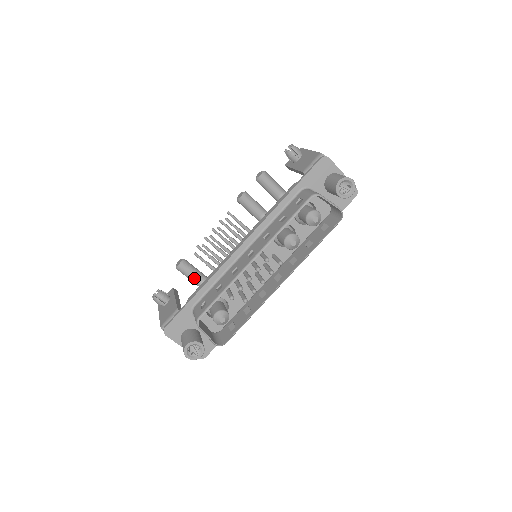
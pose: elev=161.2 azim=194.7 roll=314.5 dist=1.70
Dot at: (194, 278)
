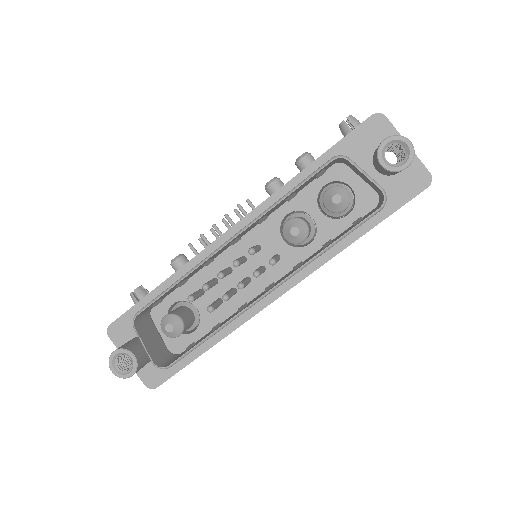
Dot at: occluded
